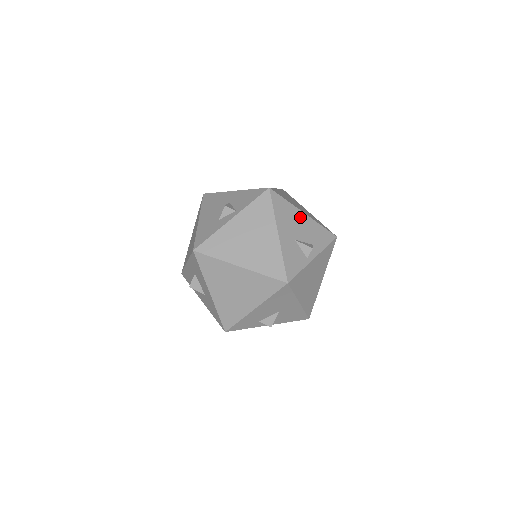
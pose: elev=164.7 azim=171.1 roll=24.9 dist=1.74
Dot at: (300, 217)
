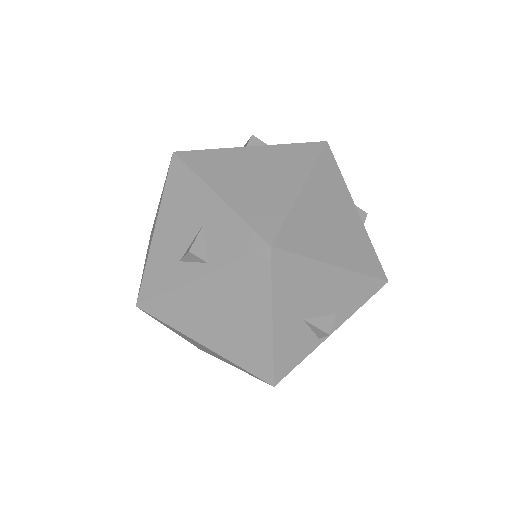
Dot at: (324, 276)
